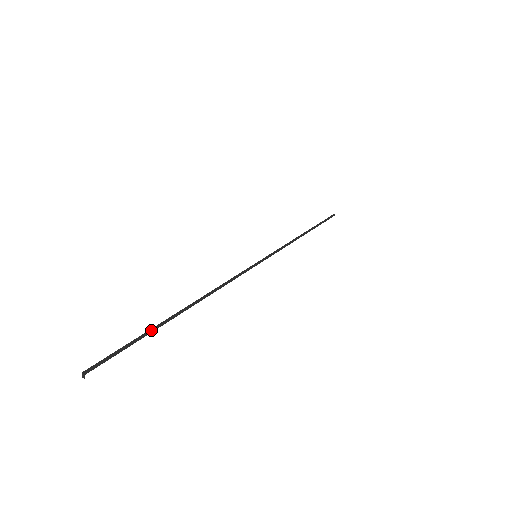
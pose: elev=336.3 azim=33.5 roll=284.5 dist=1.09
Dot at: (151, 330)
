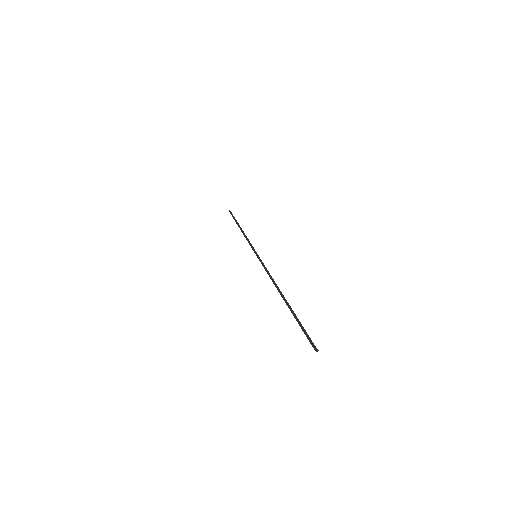
Dot at: (295, 317)
